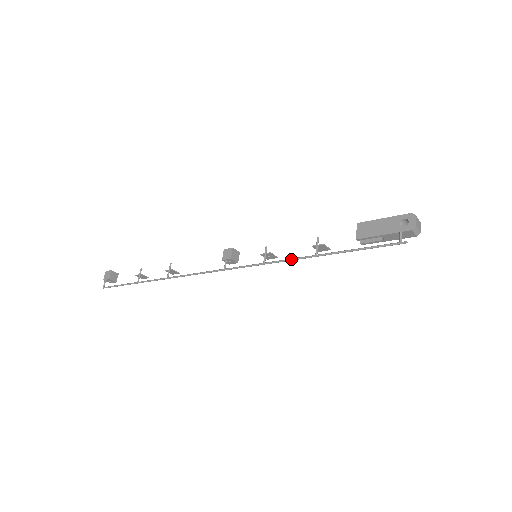
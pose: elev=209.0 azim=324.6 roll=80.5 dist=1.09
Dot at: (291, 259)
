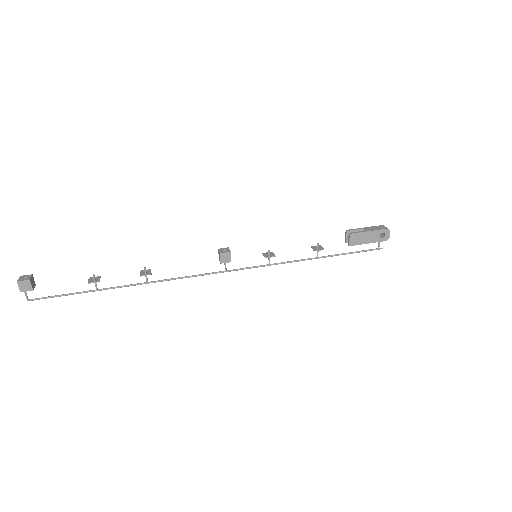
Dot at: occluded
